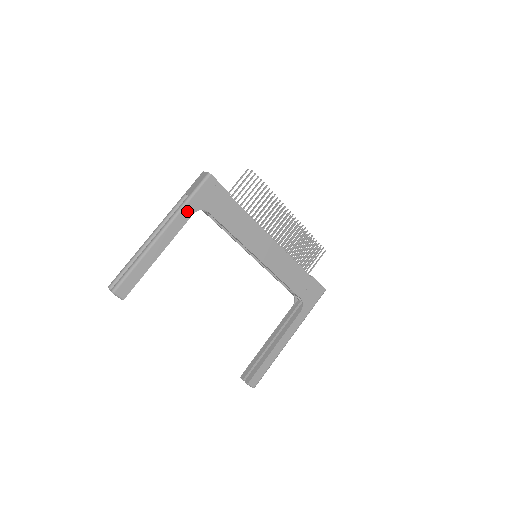
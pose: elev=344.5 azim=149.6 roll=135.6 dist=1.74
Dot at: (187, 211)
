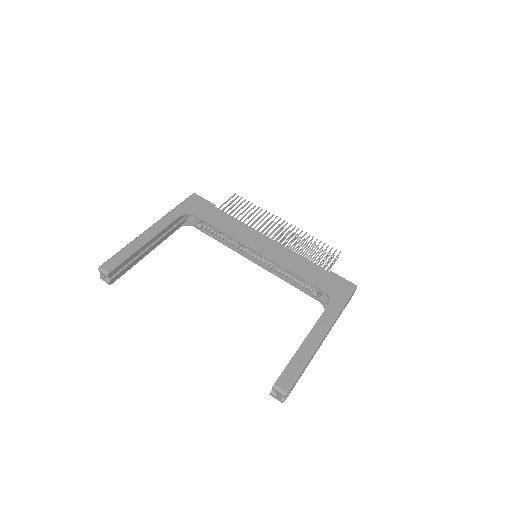
Dot at: (174, 214)
